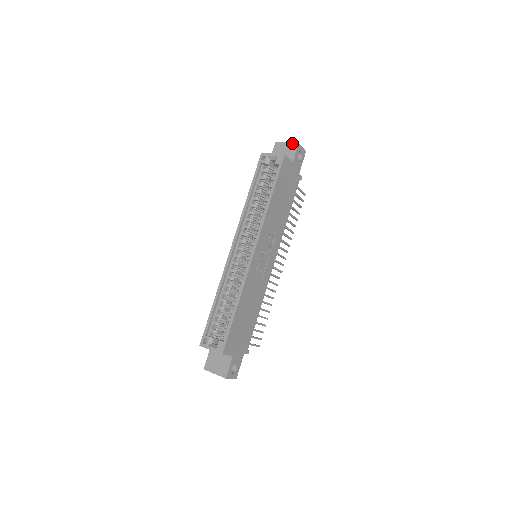
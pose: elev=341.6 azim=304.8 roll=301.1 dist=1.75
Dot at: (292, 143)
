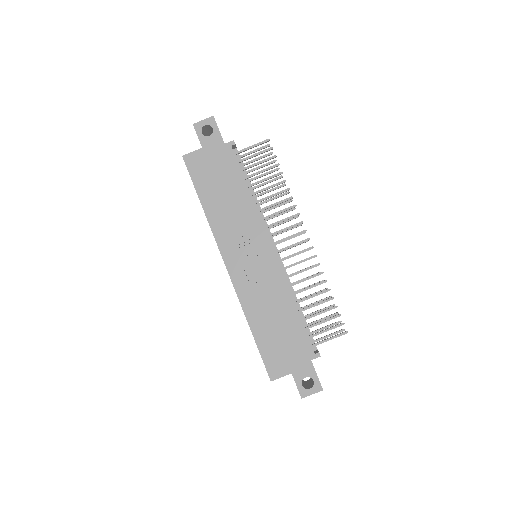
Dot at: occluded
